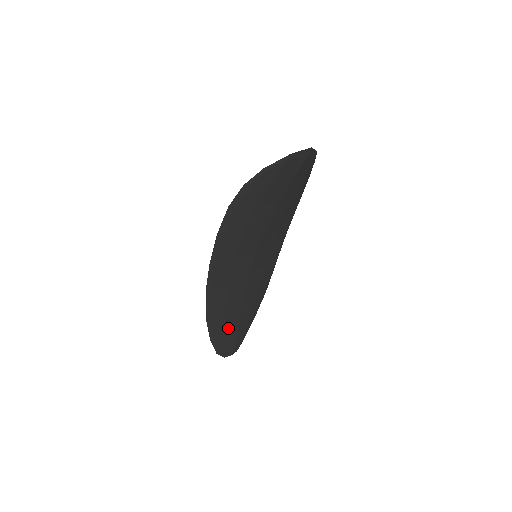
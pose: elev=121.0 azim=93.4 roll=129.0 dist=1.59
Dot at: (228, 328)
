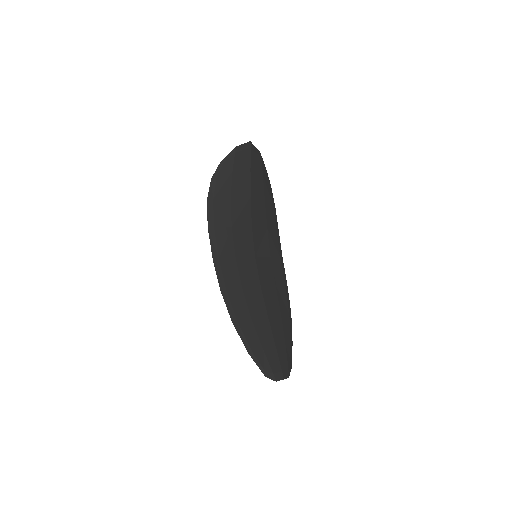
Dot at: (263, 340)
